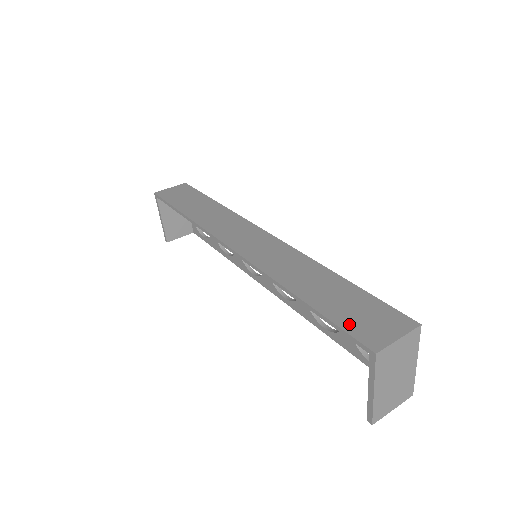
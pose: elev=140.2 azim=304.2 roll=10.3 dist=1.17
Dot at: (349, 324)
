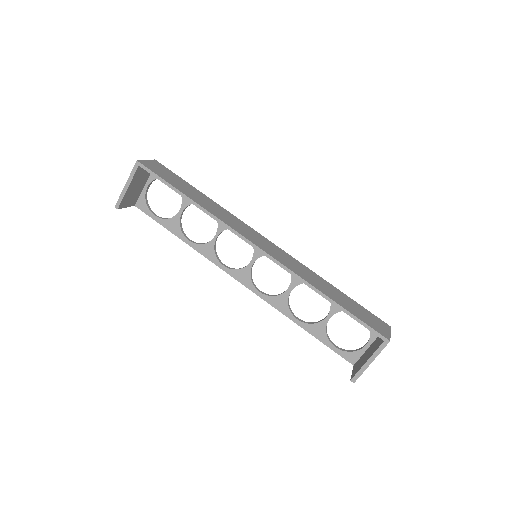
Dot at: (367, 322)
